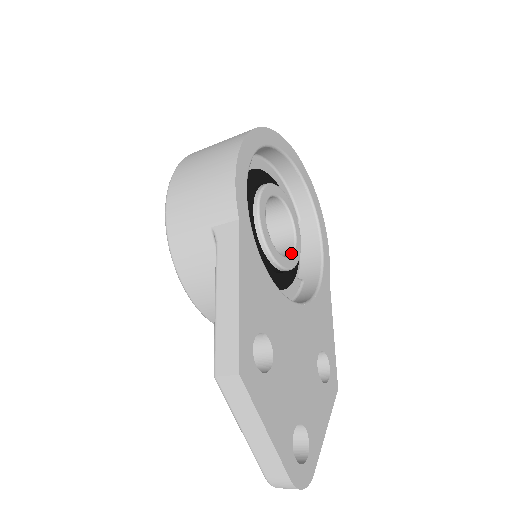
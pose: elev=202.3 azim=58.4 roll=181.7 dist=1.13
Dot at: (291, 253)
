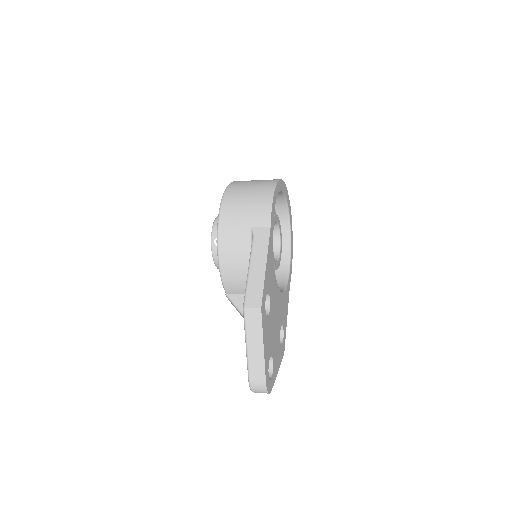
Dot at: (277, 260)
